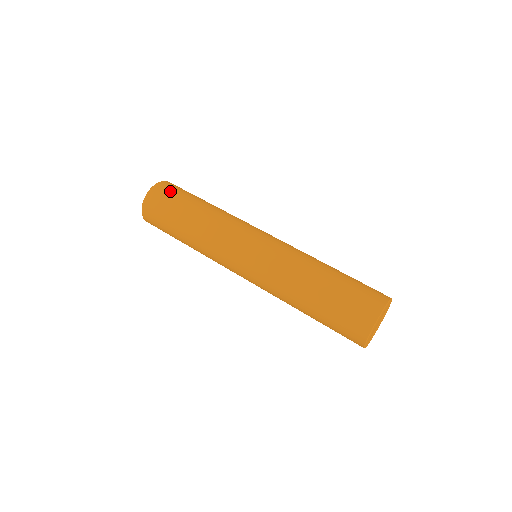
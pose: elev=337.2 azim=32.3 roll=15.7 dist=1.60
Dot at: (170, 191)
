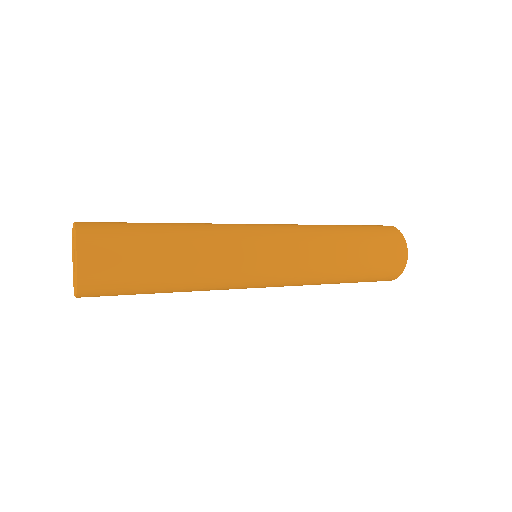
Dot at: (108, 227)
